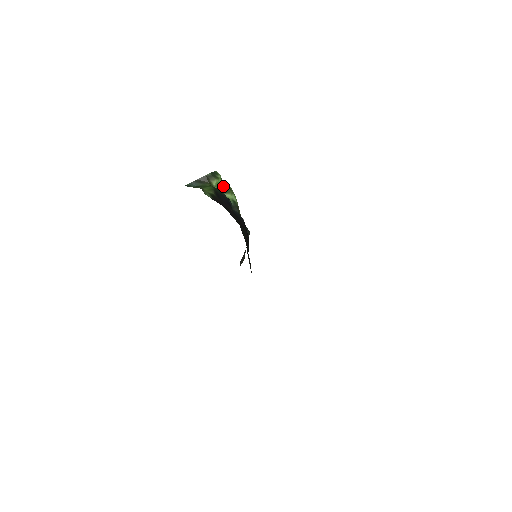
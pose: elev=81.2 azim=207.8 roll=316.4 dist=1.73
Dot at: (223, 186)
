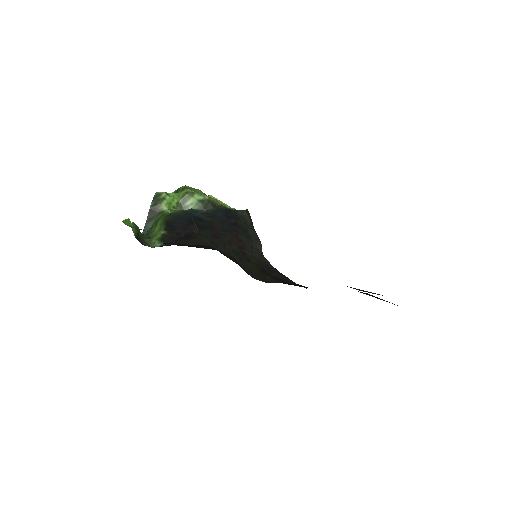
Dot at: (178, 197)
